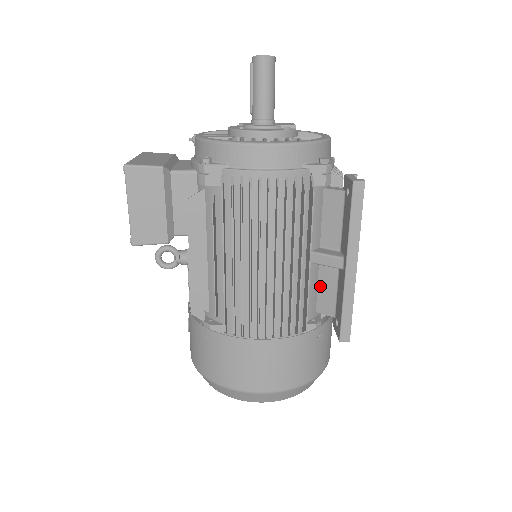
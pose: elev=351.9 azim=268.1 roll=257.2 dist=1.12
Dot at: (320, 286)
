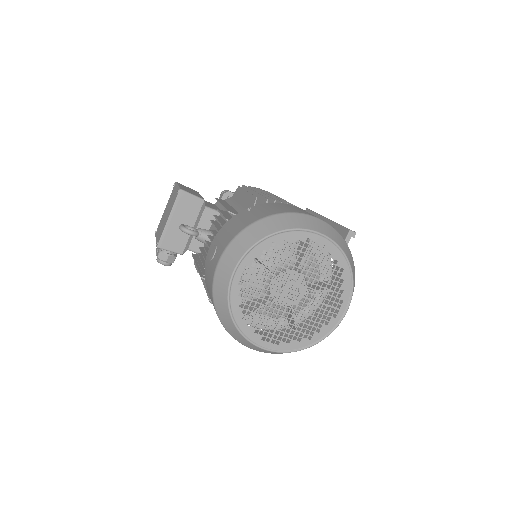
Dot at: occluded
